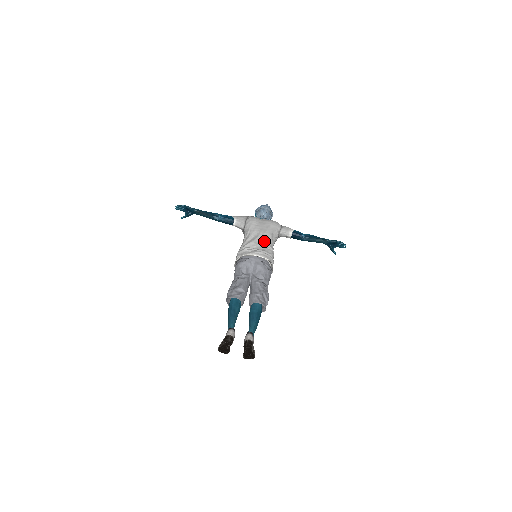
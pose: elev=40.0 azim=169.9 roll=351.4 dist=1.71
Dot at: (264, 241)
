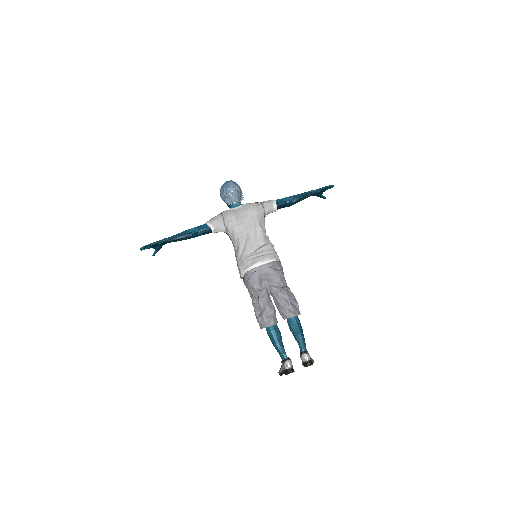
Dot at: (258, 240)
